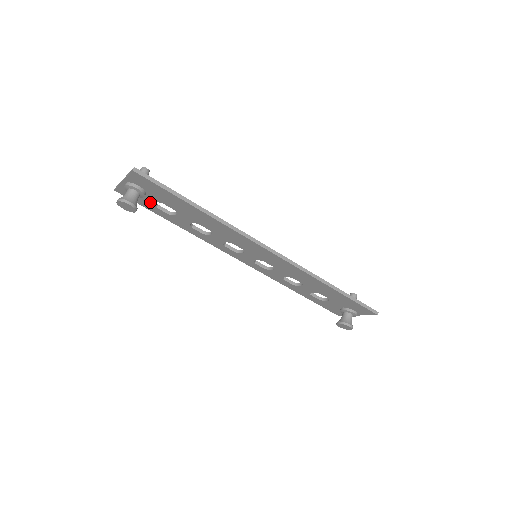
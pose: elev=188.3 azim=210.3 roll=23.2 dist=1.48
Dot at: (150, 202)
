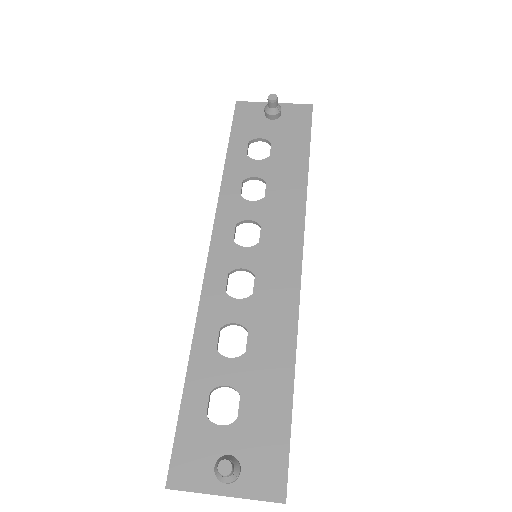
Dot at: (212, 432)
